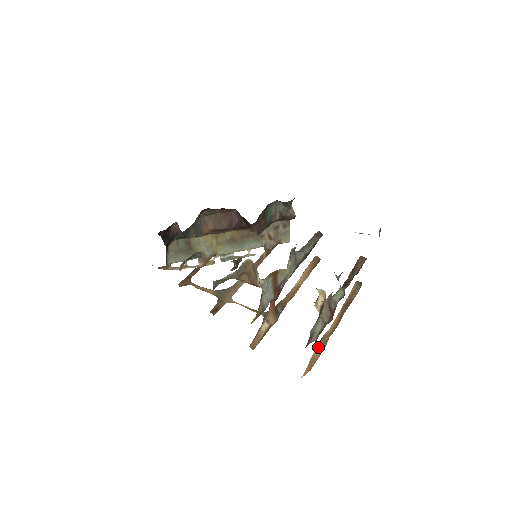
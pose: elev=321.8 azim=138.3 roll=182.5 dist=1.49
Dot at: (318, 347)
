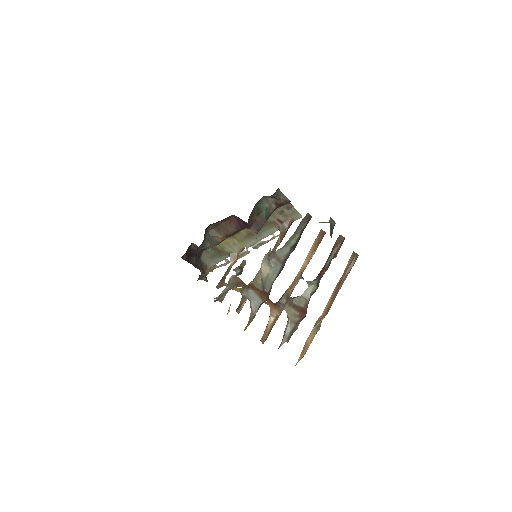
Dot at: (310, 334)
